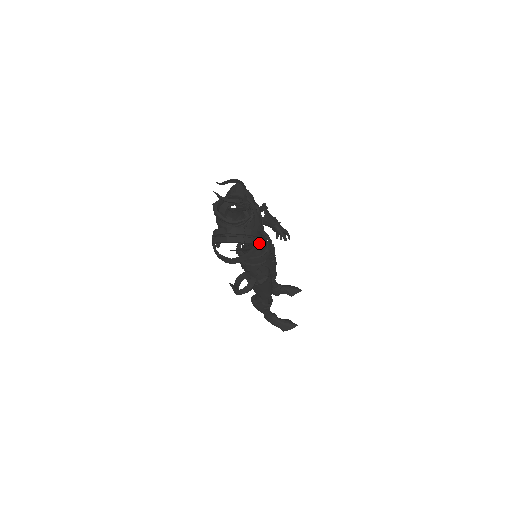
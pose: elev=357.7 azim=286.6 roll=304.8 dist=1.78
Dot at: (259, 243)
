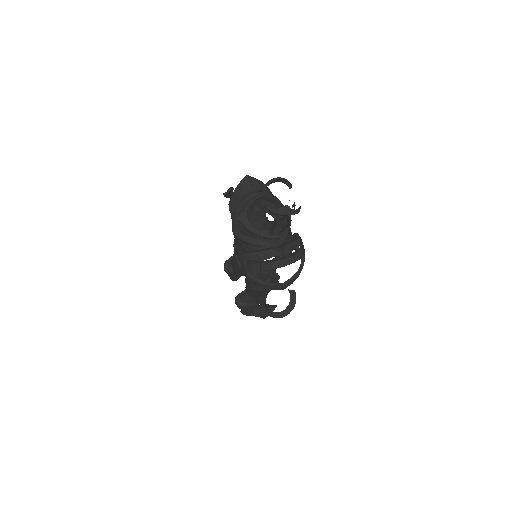
Dot at: occluded
